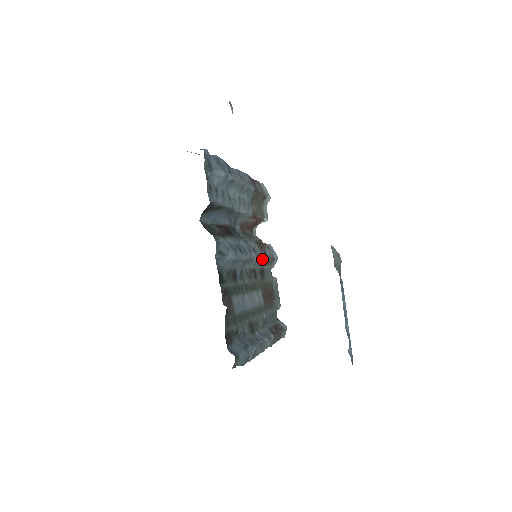
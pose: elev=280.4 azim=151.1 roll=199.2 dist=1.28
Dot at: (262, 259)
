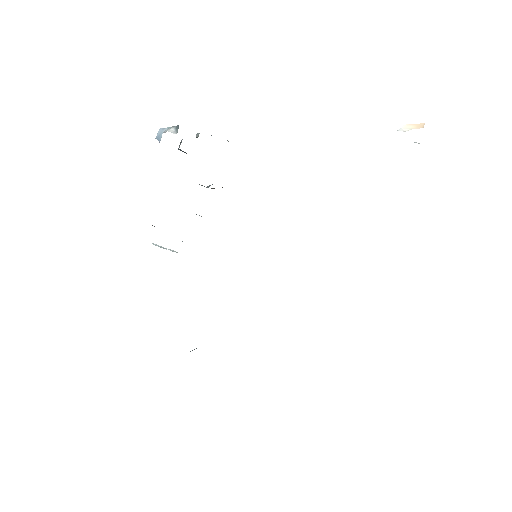
Dot at: occluded
